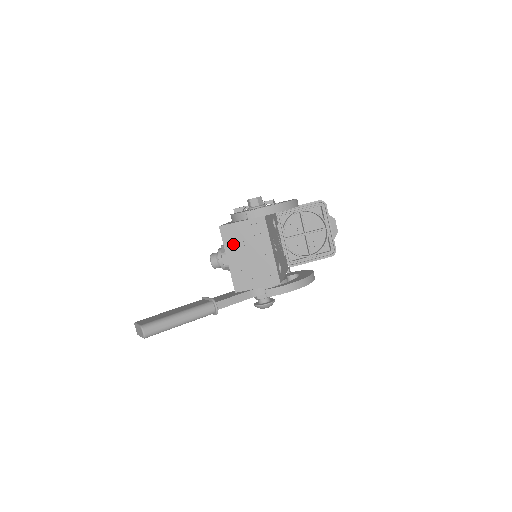
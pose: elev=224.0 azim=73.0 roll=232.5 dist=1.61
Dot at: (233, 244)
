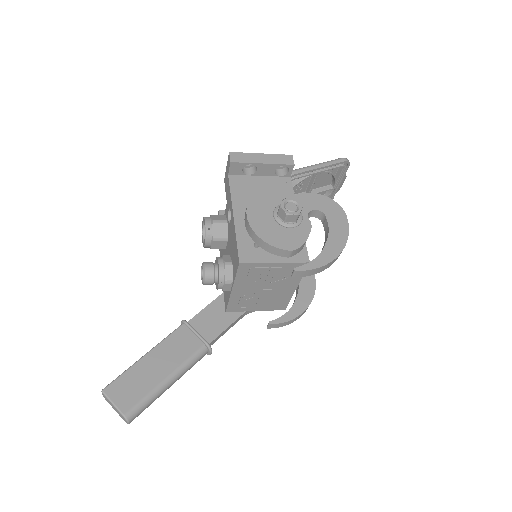
Dot at: (249, 279)
